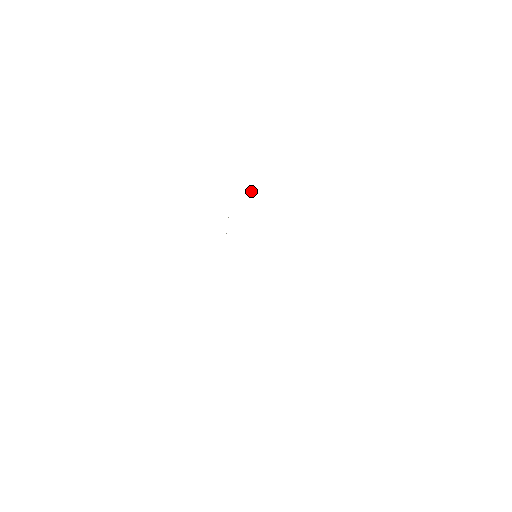
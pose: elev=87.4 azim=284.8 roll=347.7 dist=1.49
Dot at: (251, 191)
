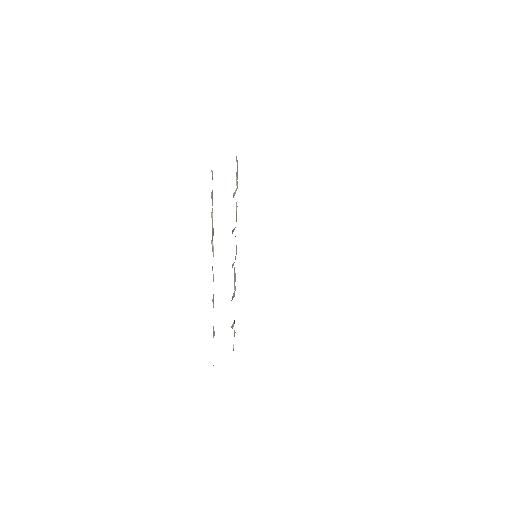
Dot at: (237, 172)
